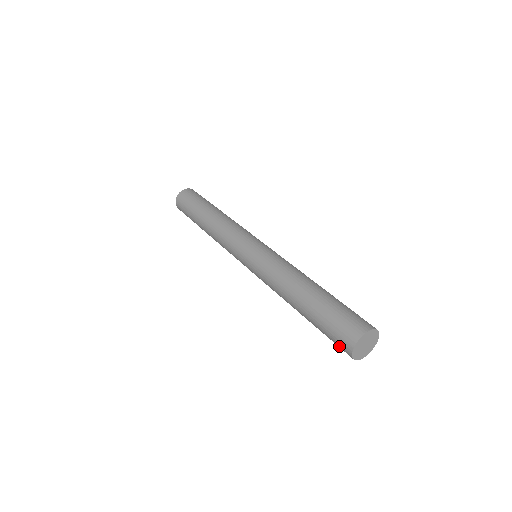
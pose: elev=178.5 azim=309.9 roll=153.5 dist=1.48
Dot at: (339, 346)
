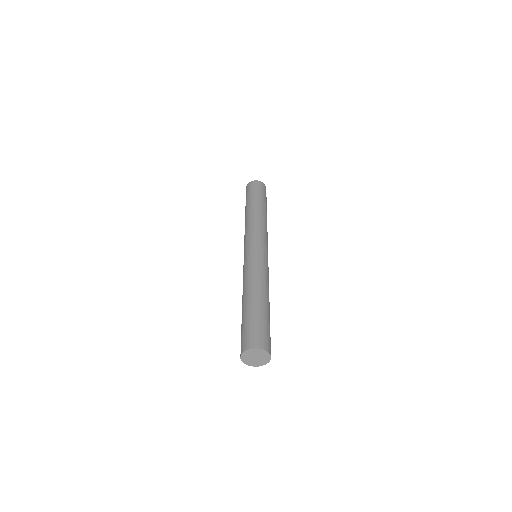
Dot at: occluded
